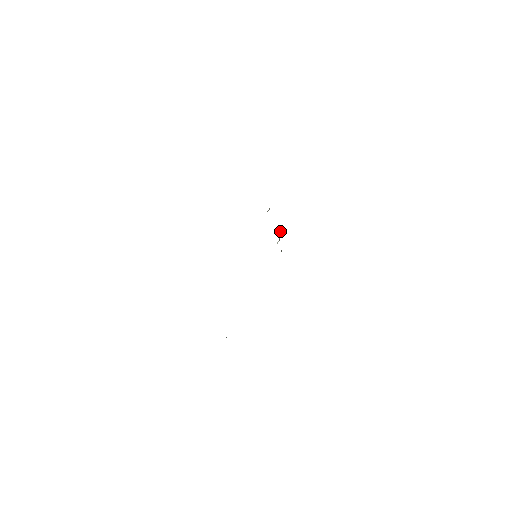
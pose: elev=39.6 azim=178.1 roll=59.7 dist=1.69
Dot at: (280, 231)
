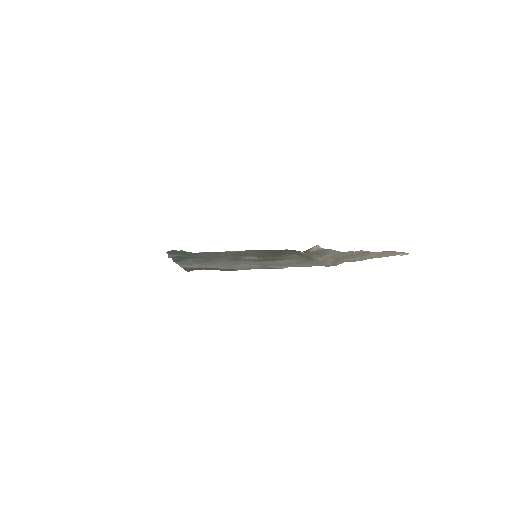
Dot at: (319, 247)
